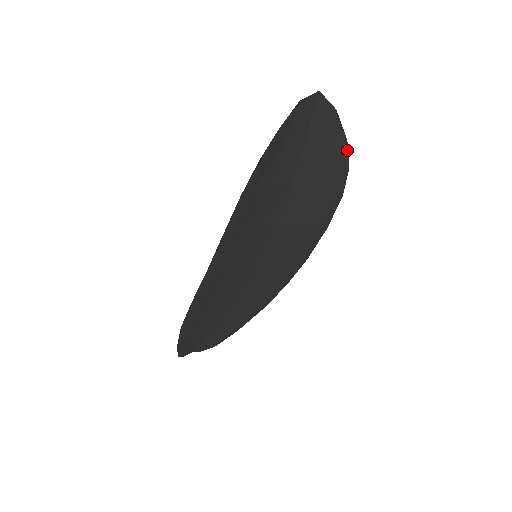
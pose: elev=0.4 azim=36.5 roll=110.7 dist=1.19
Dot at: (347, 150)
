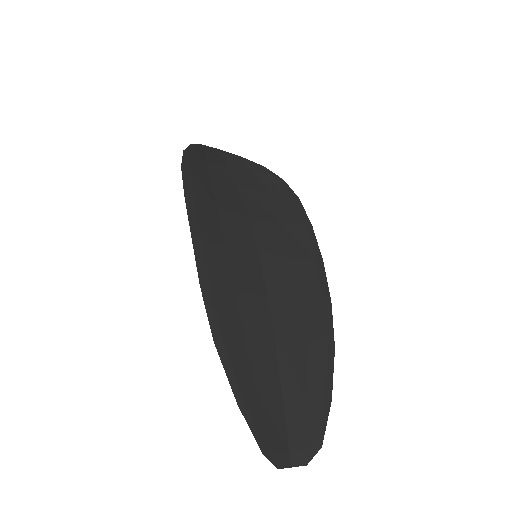
Dot at: (271, 172)
